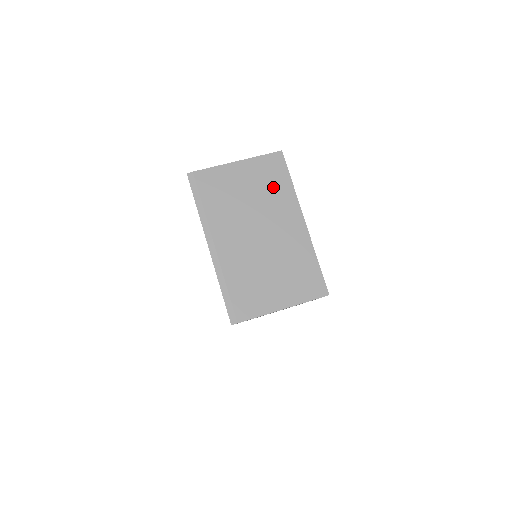
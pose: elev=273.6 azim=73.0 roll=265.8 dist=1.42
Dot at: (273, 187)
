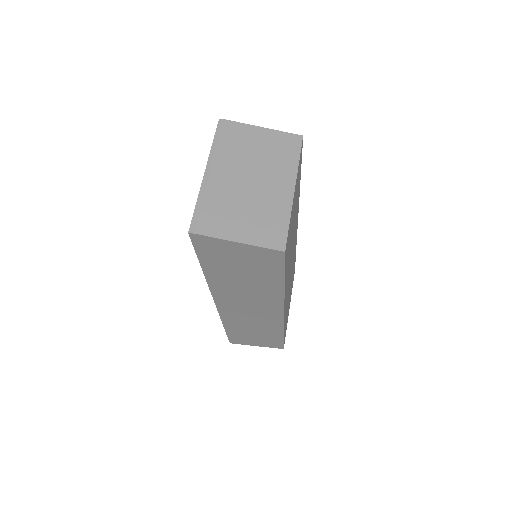
Dot at: (282, 156)
